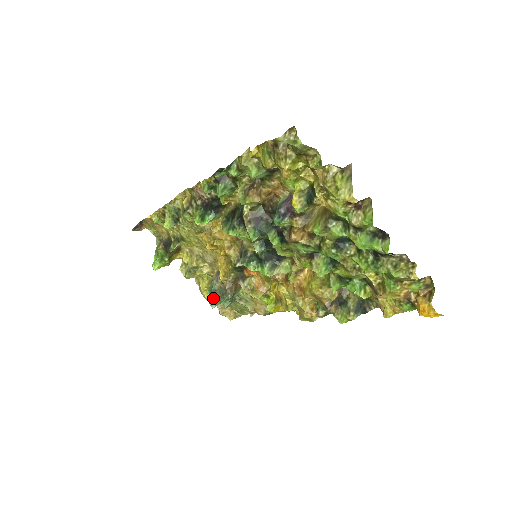
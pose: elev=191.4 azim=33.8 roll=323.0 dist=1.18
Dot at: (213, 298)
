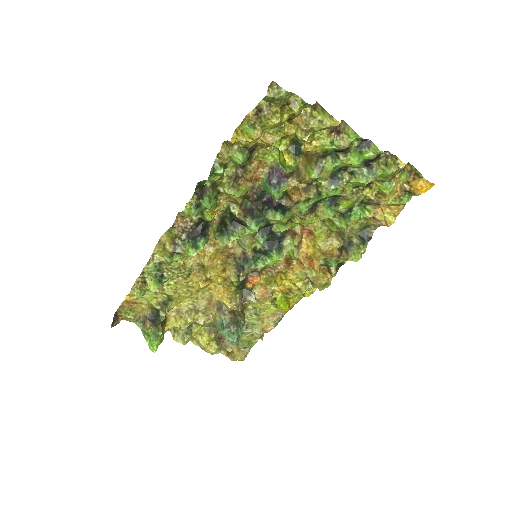
Dot at: (231, 331)
